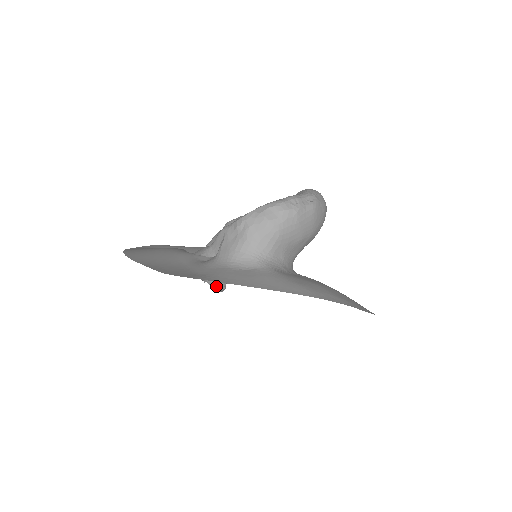
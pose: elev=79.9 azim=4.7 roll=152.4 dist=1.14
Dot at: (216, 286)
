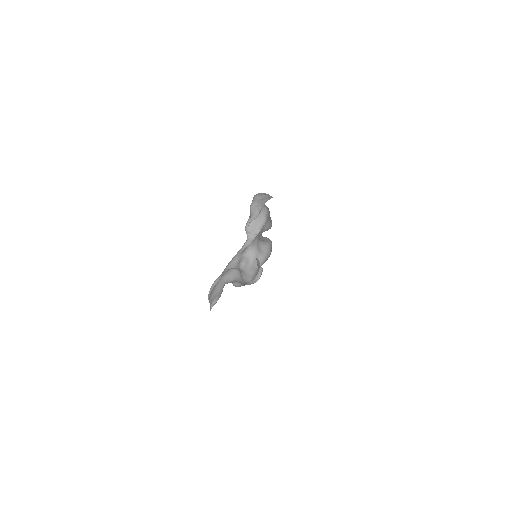
Dot at: occluded
